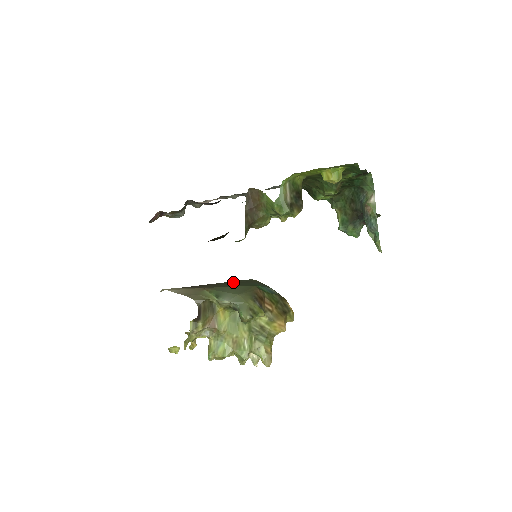
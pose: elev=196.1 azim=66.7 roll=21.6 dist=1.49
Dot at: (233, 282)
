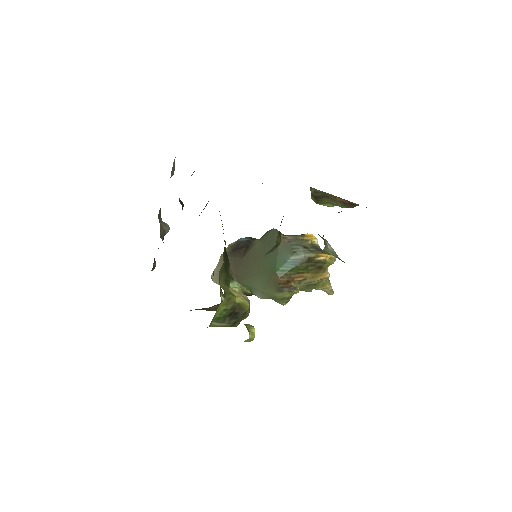
Dot at: (259, 248)
